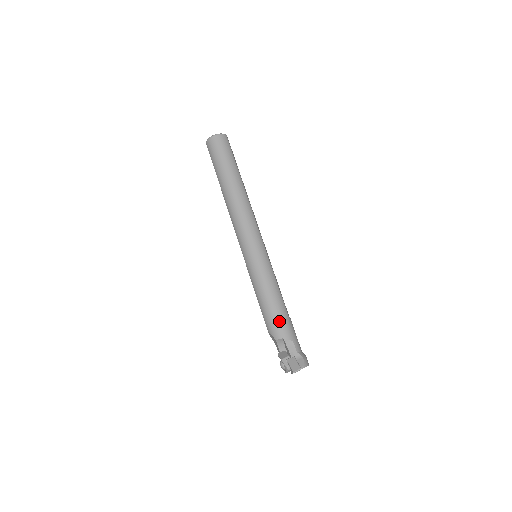
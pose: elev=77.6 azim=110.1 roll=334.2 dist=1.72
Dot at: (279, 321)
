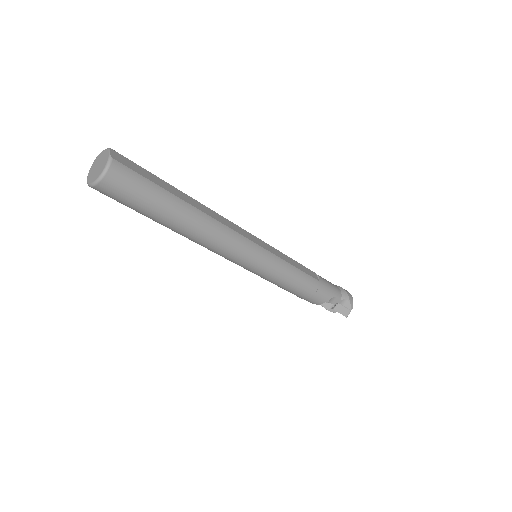
Dot at: (316, 295)
